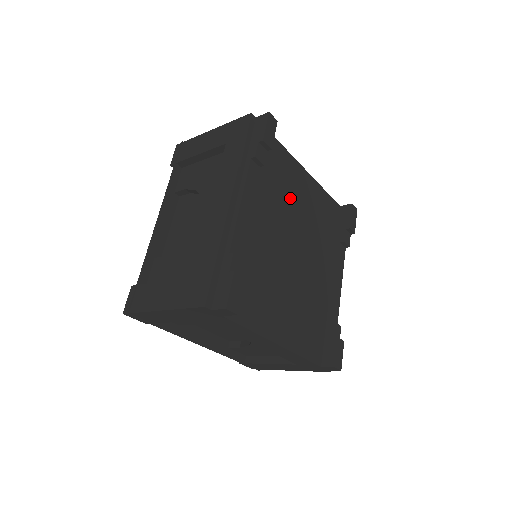
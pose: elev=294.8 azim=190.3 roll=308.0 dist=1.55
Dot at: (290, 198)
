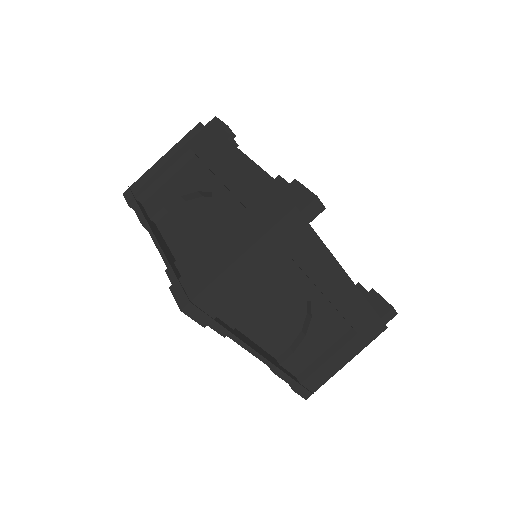
Dot at: occluded
